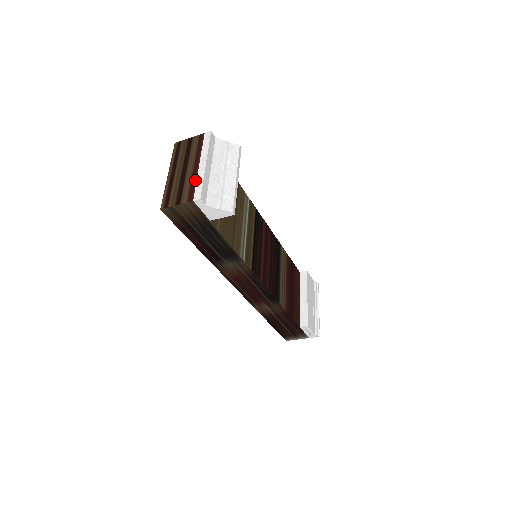
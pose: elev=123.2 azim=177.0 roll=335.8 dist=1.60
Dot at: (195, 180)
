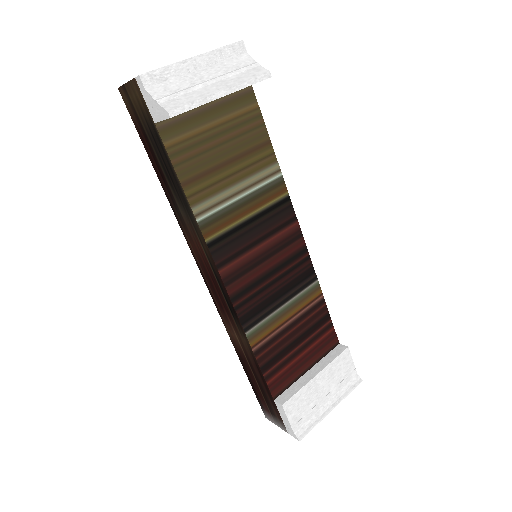
Dot at: occluded
